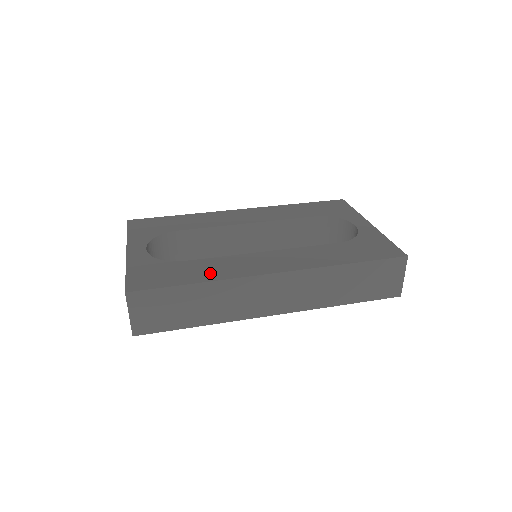
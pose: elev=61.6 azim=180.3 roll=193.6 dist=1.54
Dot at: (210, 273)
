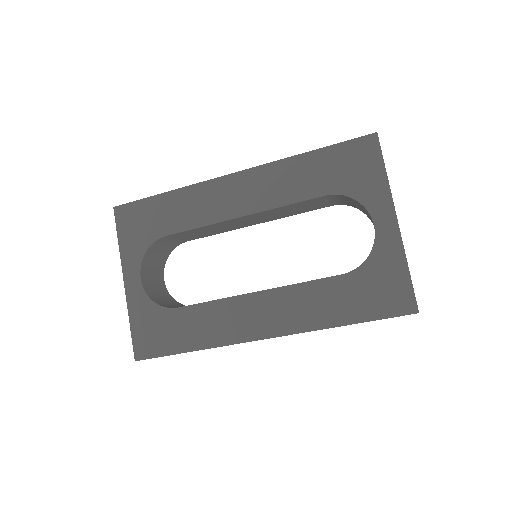
Dot at: (202, 335)
